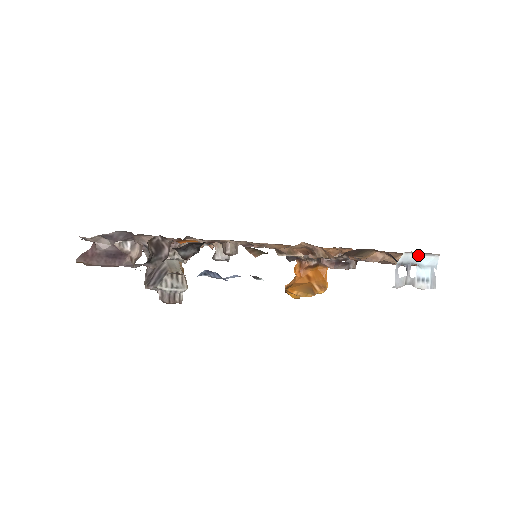
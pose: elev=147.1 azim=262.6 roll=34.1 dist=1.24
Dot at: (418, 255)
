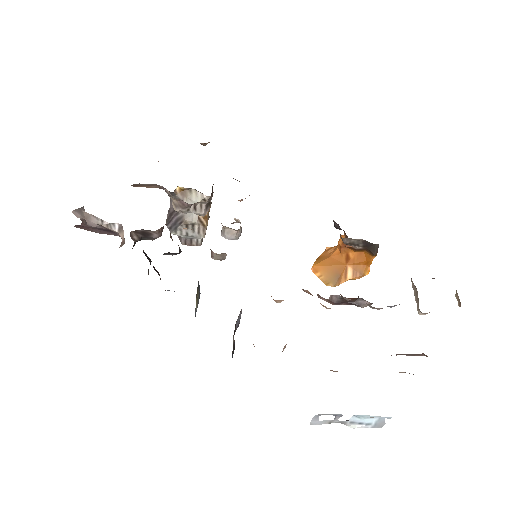
Dot at: occluded
